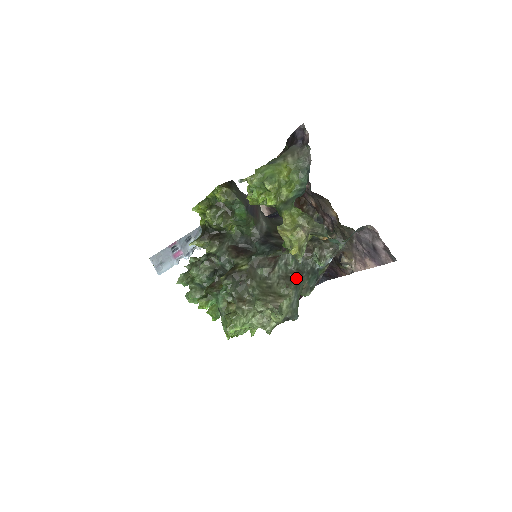
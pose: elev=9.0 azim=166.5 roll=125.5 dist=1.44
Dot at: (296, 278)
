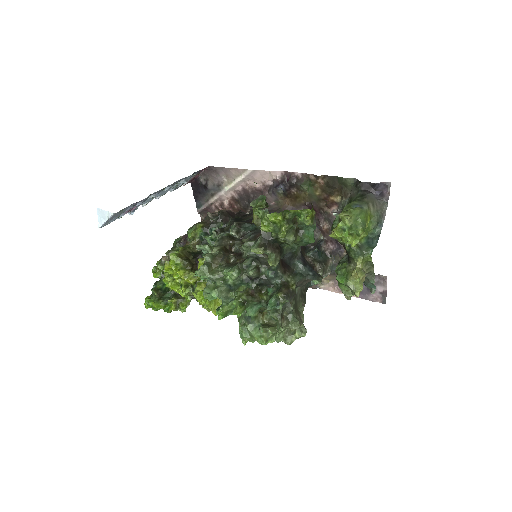
Dot at: (305, 295)
